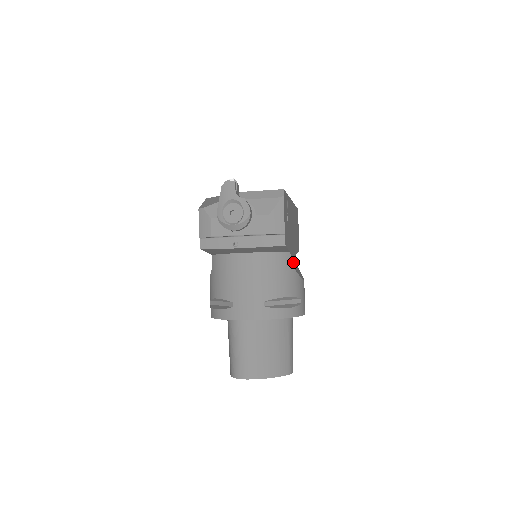
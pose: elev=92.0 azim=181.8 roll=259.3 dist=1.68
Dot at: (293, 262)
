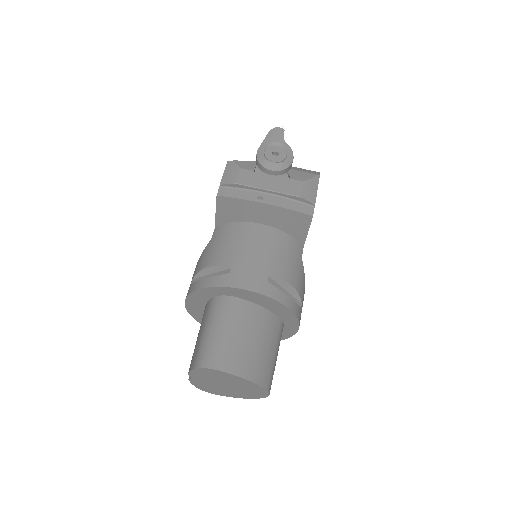
Dot at: occluded
